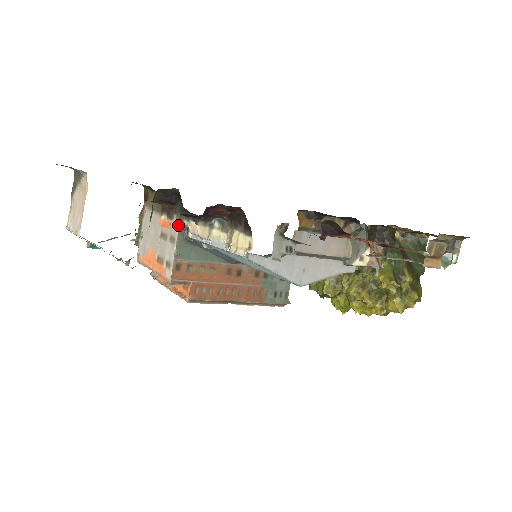
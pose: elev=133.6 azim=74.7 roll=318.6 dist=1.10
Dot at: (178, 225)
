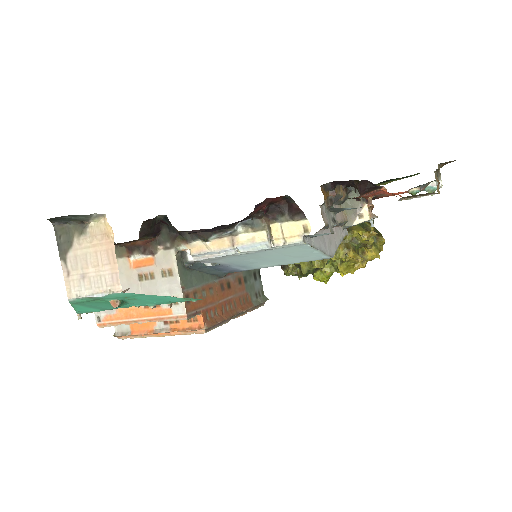
Dot at: (173, 254)
